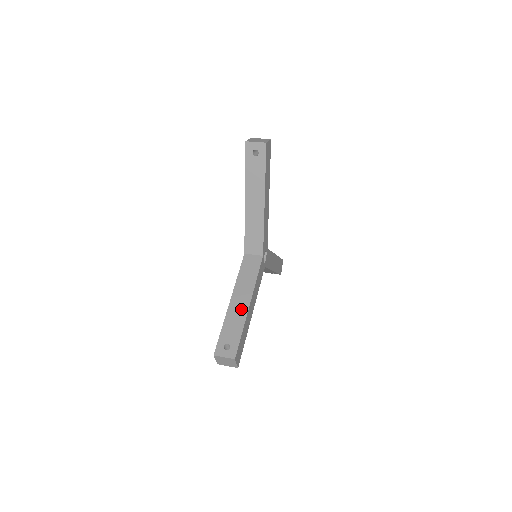
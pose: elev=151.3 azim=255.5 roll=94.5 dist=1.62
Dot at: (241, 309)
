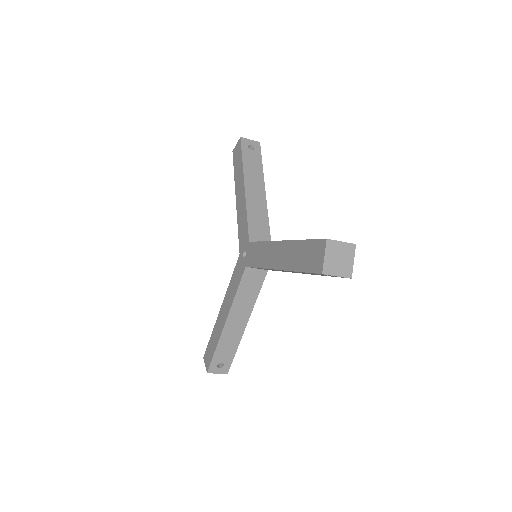
Dot at: occluded
